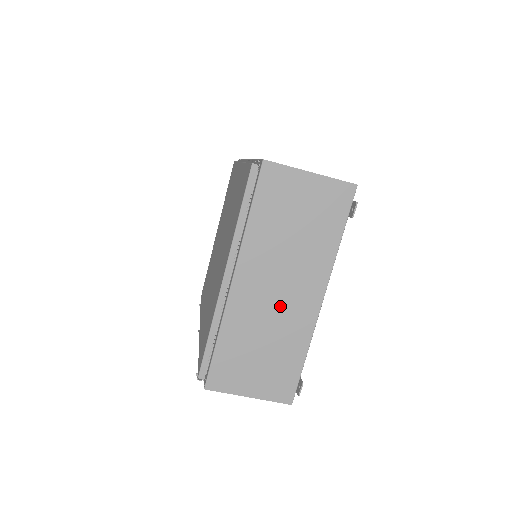
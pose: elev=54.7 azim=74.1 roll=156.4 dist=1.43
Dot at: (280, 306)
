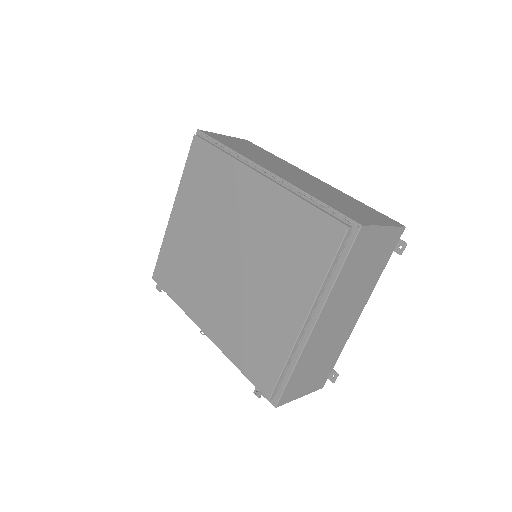
Dot at: (337, 329)
